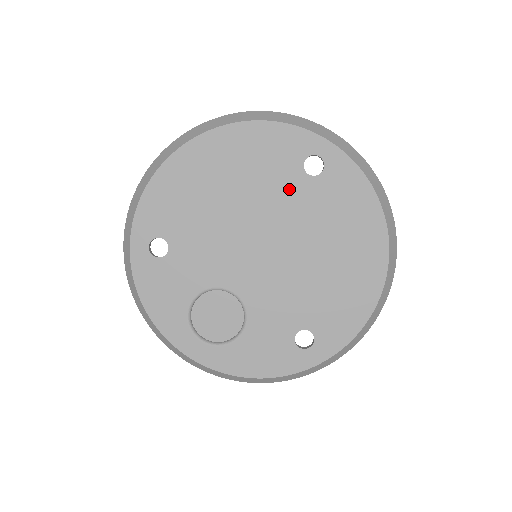
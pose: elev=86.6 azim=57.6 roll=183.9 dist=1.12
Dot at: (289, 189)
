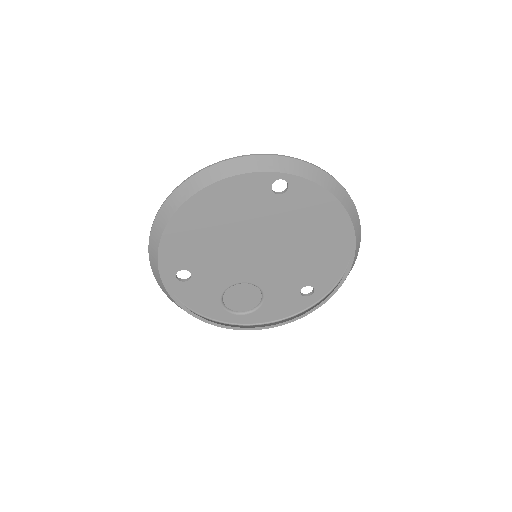
Dot at: (266, 209)
